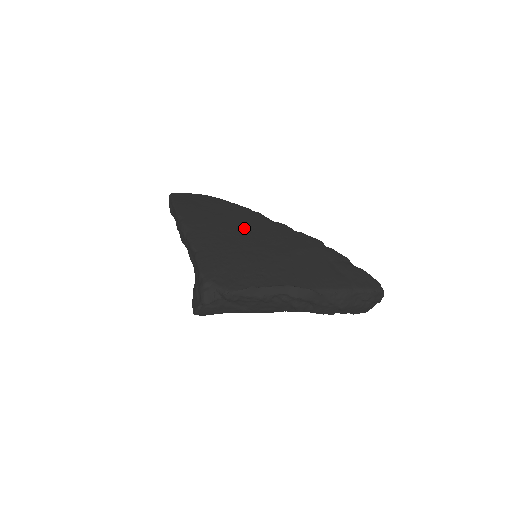
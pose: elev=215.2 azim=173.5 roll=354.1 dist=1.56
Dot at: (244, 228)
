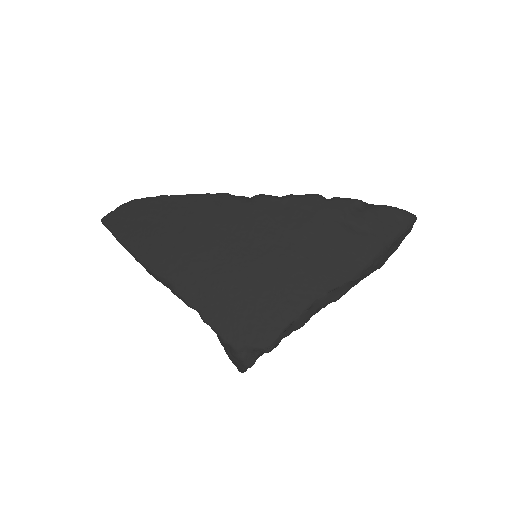
Dot at: (225, 237)
